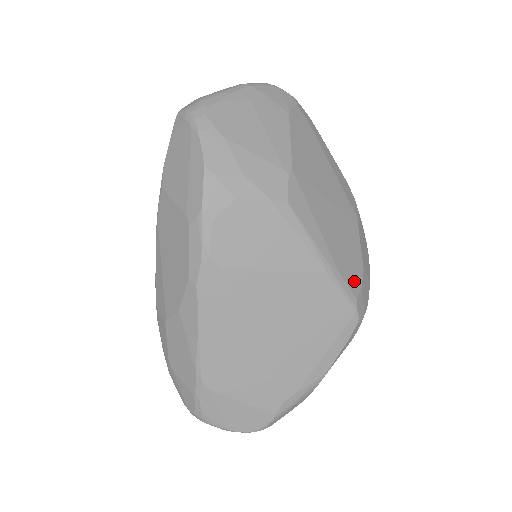
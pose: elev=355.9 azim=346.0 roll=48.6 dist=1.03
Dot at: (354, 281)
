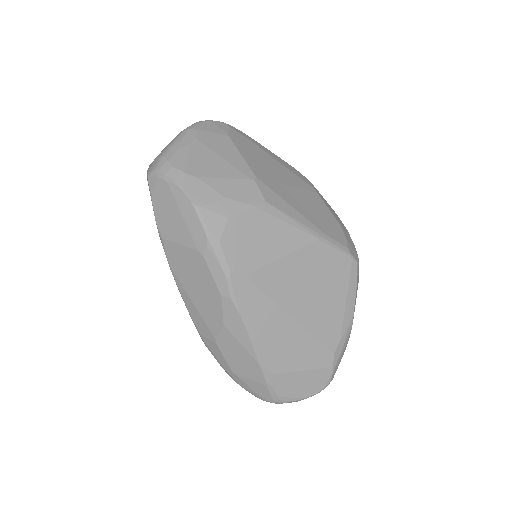
Dot at: (339, 236)
